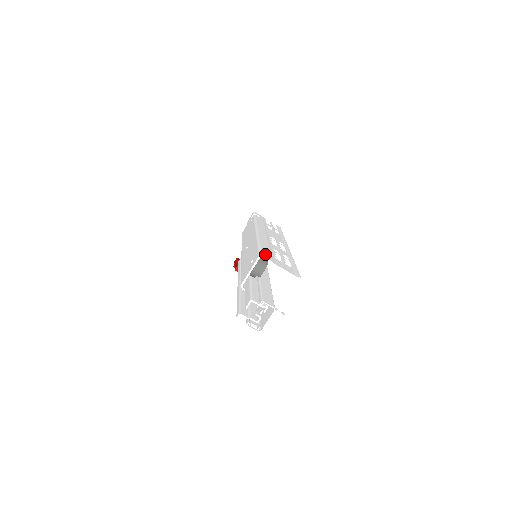
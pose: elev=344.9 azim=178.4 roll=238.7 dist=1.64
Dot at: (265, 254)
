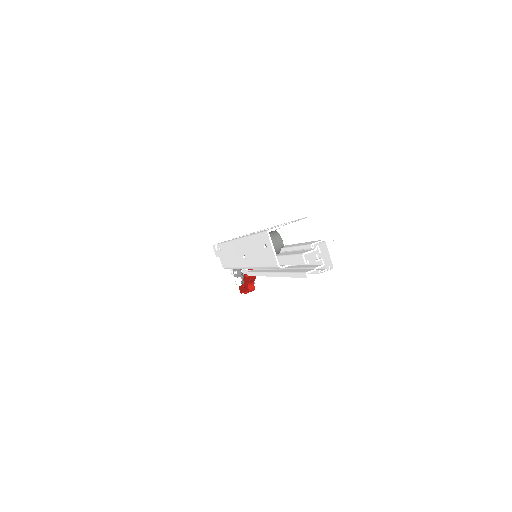
Dot at: occluded
